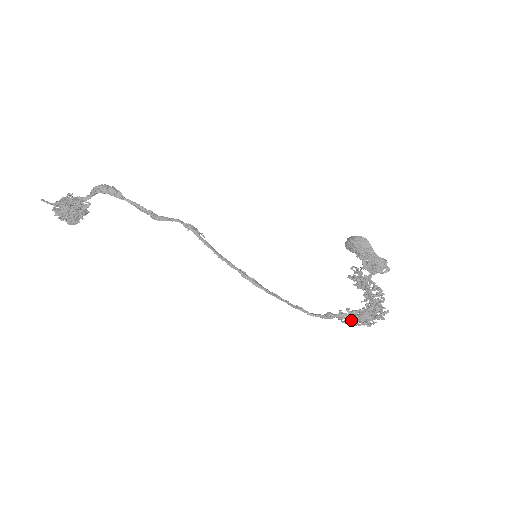
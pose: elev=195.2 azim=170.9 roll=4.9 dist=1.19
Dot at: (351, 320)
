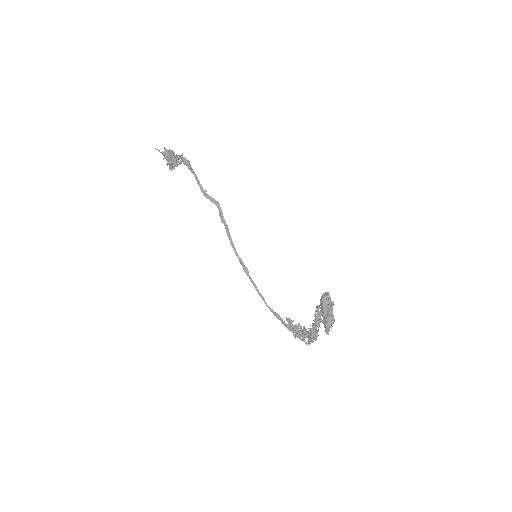
Dot at: occluded
